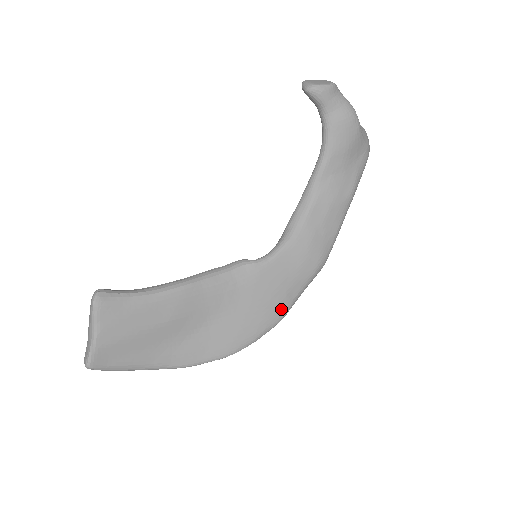
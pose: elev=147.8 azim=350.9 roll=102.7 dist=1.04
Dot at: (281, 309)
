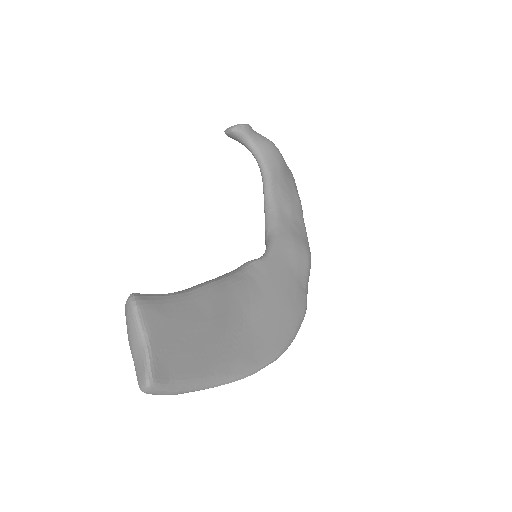
Dot at: (301, 299)
